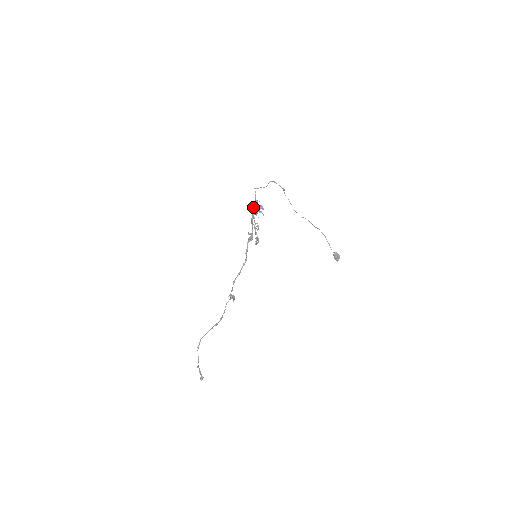
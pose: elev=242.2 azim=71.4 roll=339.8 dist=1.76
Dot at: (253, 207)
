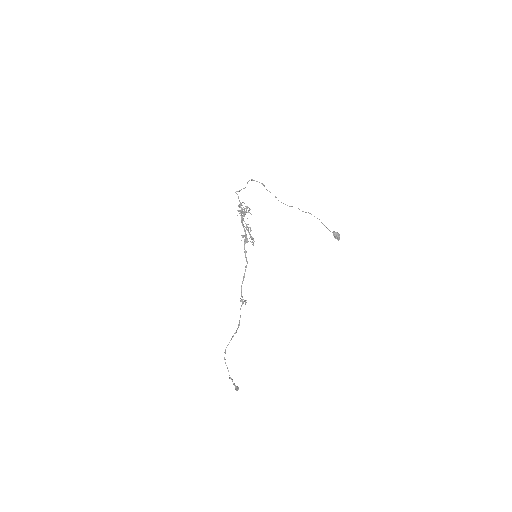
Dot at: (240, 210)
